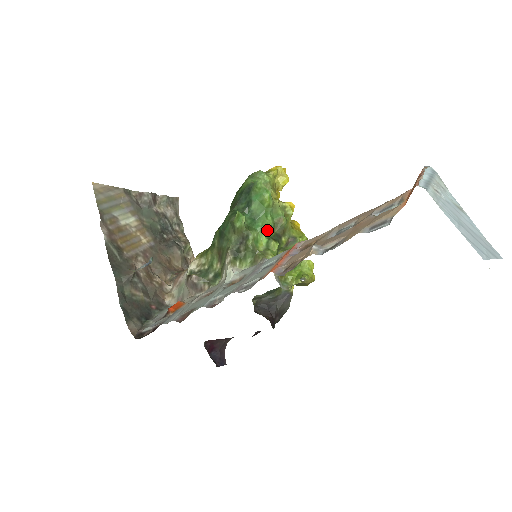
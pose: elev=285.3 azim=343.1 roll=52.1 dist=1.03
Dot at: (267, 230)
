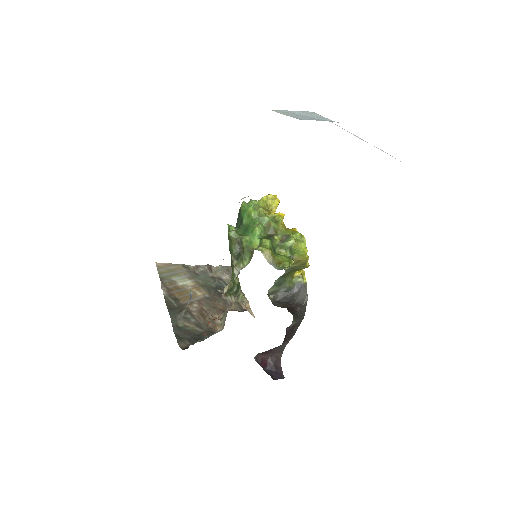
Dot at: (257, 232)
